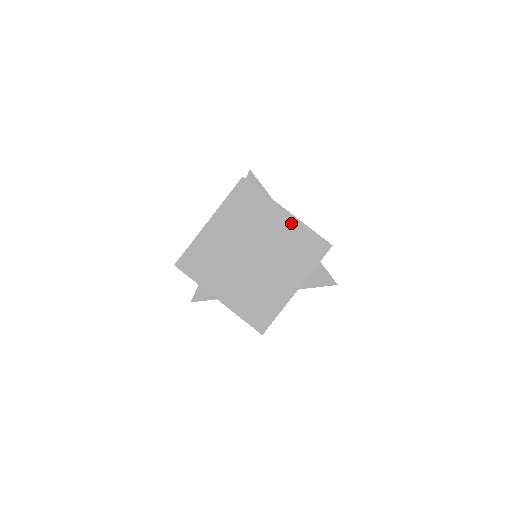
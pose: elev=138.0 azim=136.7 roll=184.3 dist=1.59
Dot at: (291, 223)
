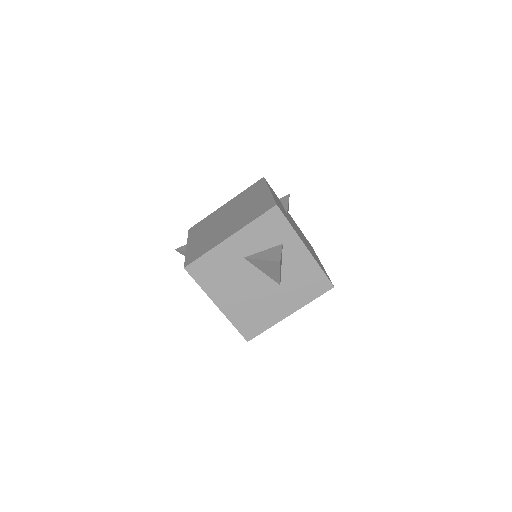
Dot at: (265, 196)
